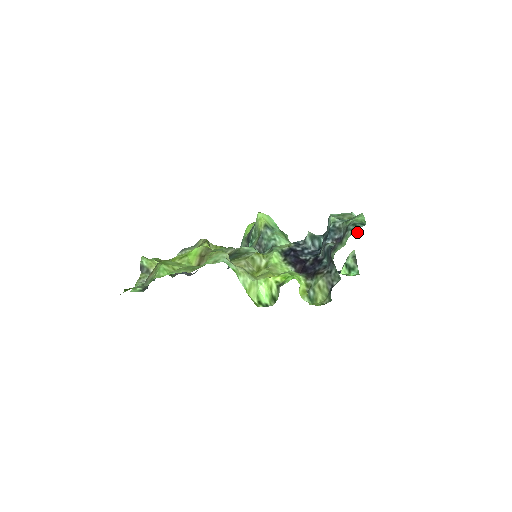
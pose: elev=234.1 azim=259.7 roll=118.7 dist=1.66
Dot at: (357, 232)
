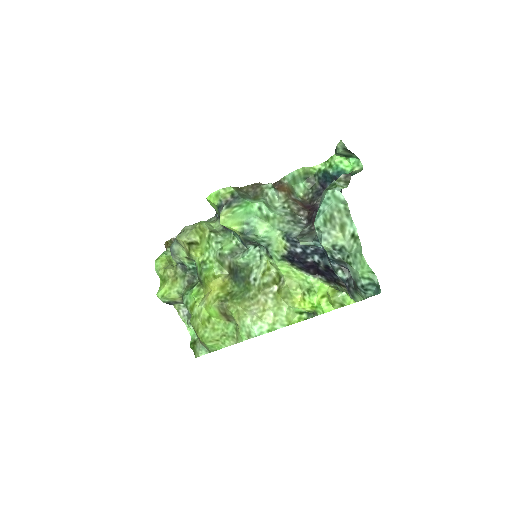
Dot at: occluded
